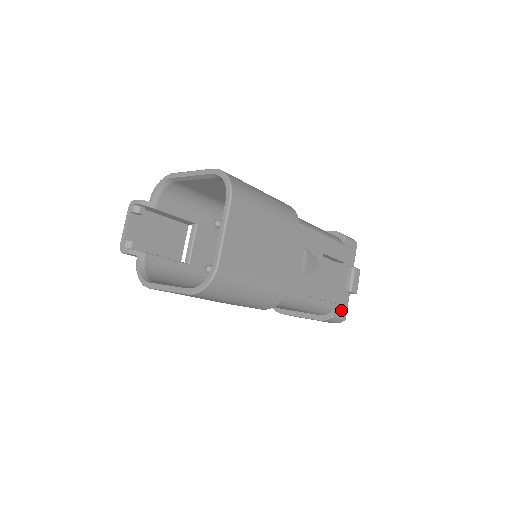
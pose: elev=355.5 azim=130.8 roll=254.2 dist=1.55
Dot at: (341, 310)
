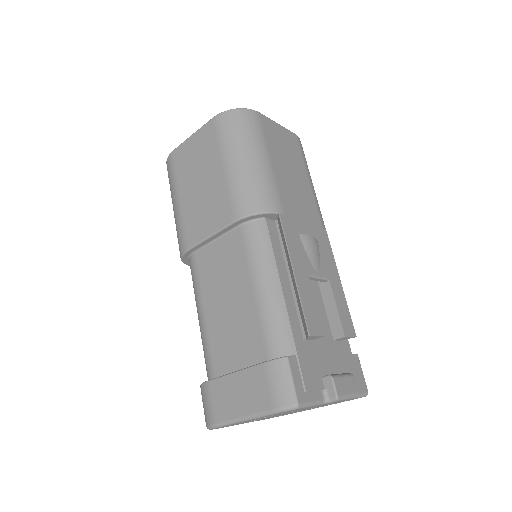
Dot at: (303, 380)
